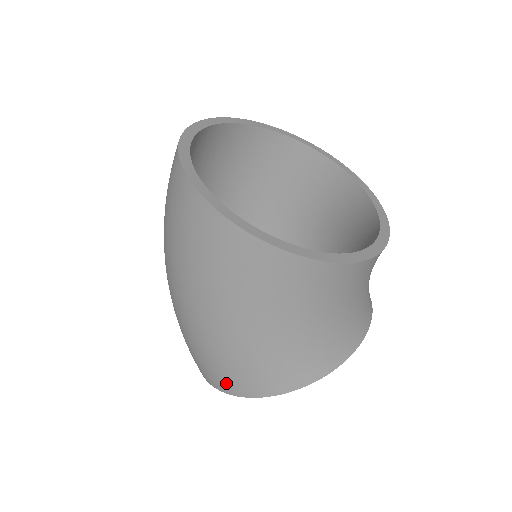
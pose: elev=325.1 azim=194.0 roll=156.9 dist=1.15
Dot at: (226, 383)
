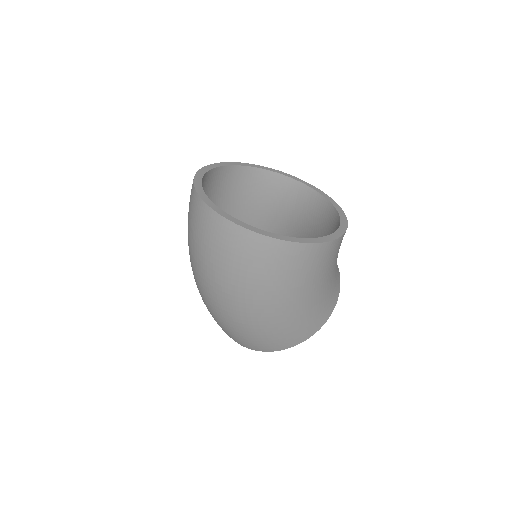
Dot at: (293, 341)
